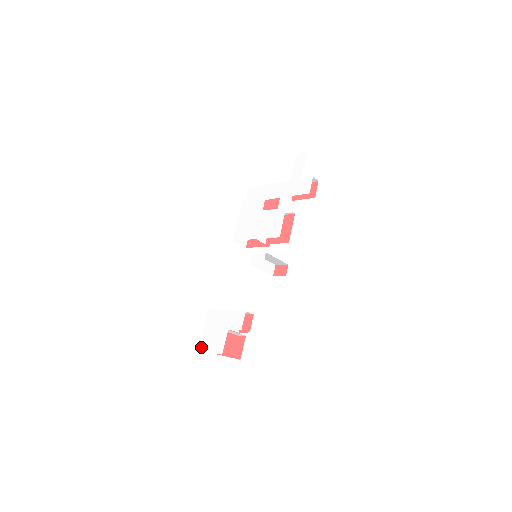
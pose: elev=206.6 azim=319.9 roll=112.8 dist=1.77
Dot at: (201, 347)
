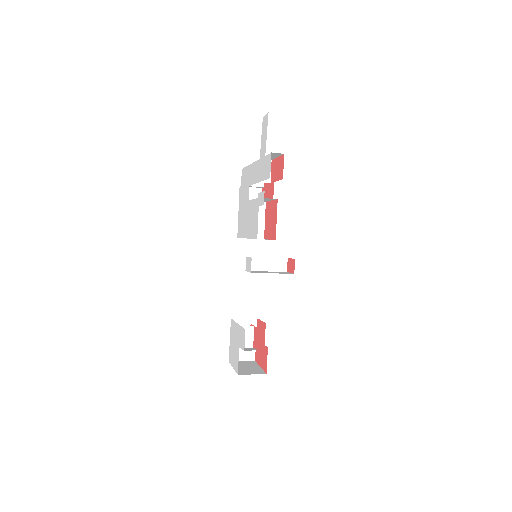
Dot at: (229, 360)
